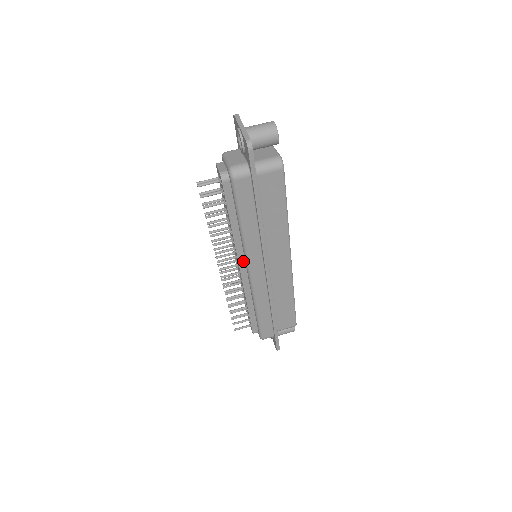
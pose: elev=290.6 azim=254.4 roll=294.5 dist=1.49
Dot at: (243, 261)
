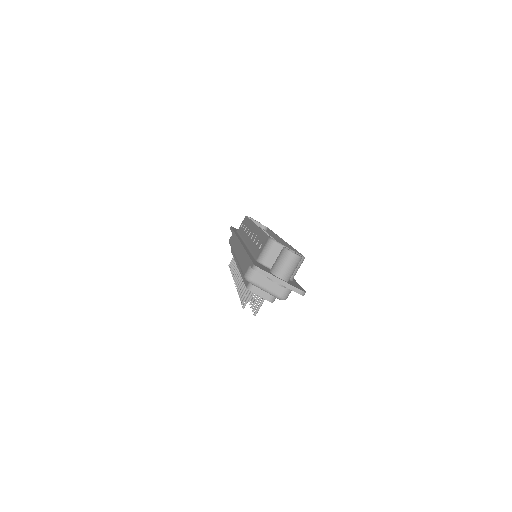
Dot at: occluded
